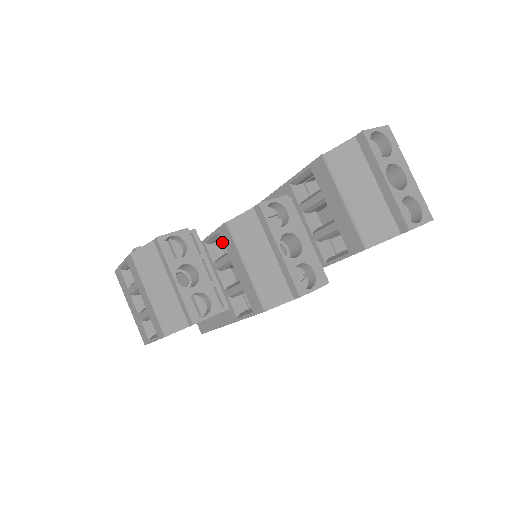
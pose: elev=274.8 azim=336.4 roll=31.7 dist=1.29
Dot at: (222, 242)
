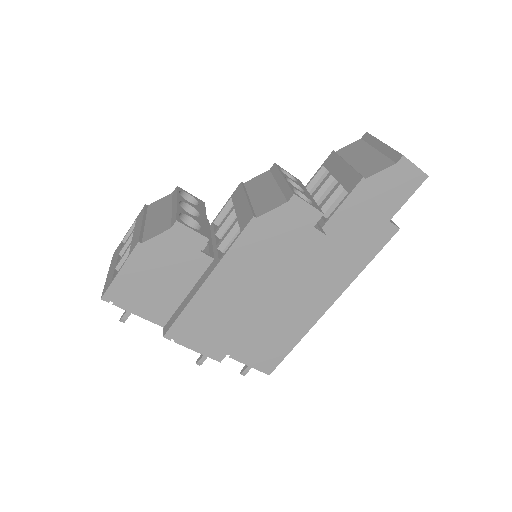
Dot at: occluded
